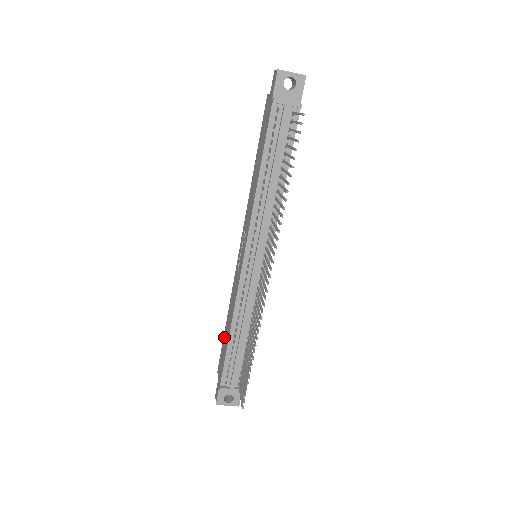
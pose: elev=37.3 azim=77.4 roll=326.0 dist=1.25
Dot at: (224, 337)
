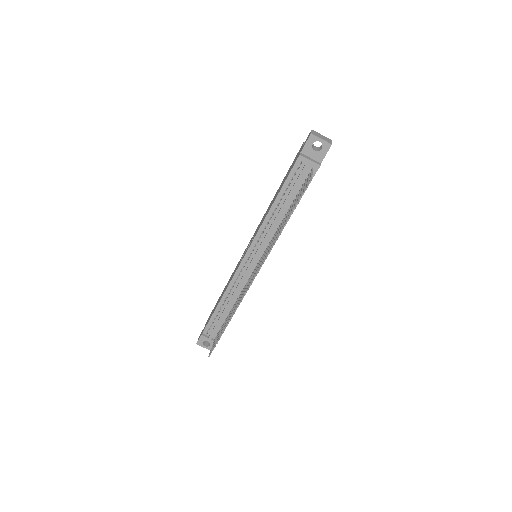
Dot at: (218, 300)
